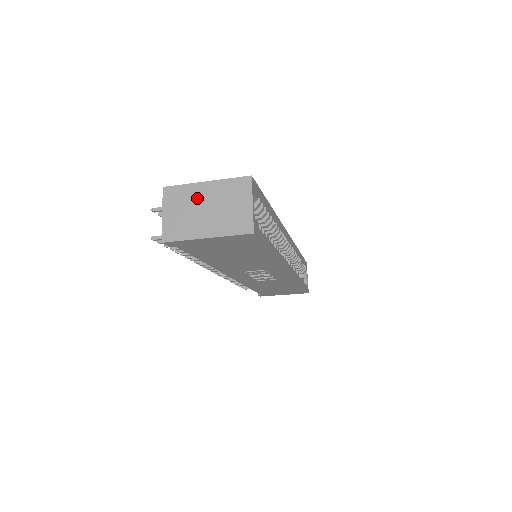
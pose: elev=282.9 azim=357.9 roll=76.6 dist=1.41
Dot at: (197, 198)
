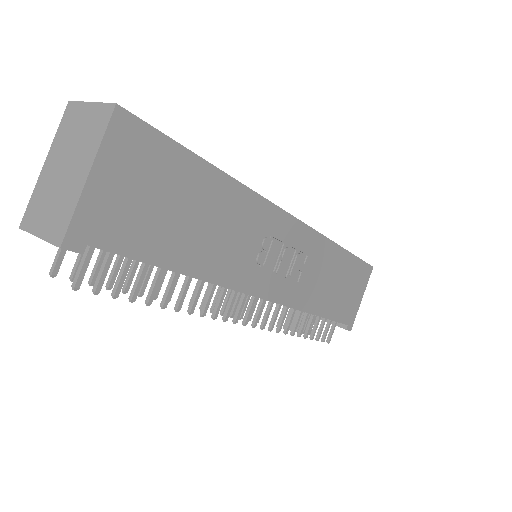
Dot at: (50, 180)
